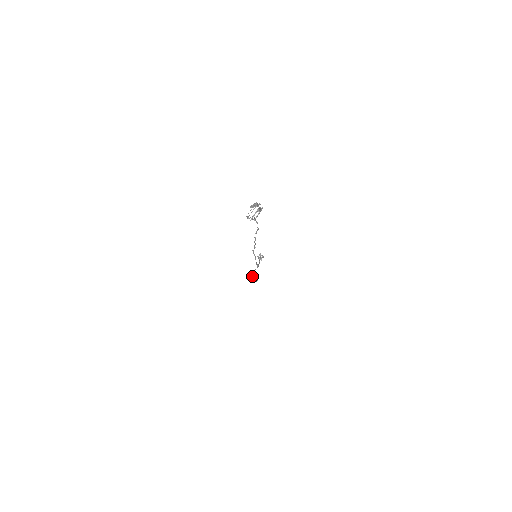
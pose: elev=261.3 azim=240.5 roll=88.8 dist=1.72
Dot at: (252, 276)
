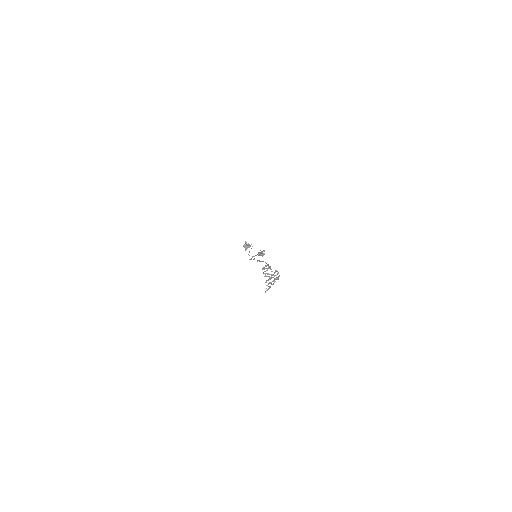
Dot at: (247, 244)
